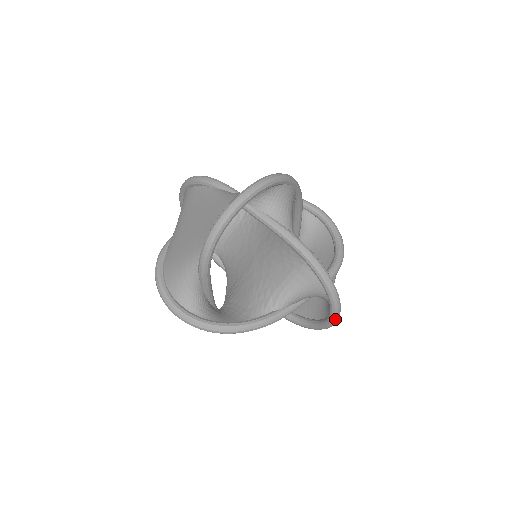
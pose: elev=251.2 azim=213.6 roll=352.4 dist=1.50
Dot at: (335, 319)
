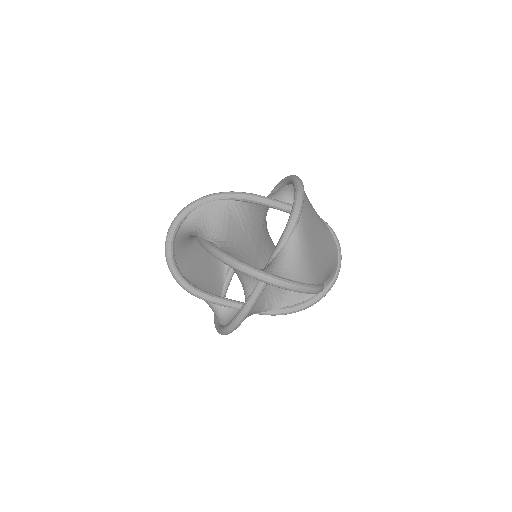
Dot at: (275, 285)
